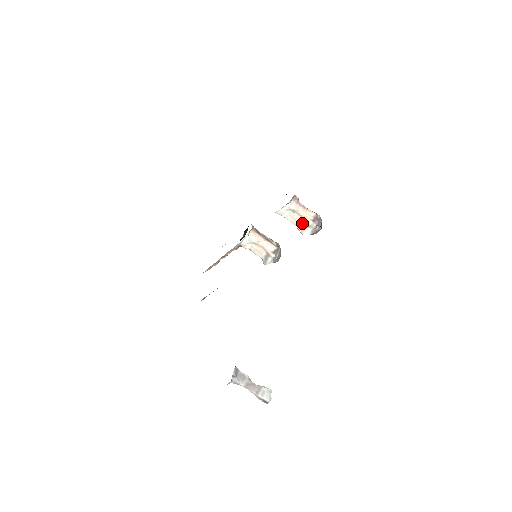
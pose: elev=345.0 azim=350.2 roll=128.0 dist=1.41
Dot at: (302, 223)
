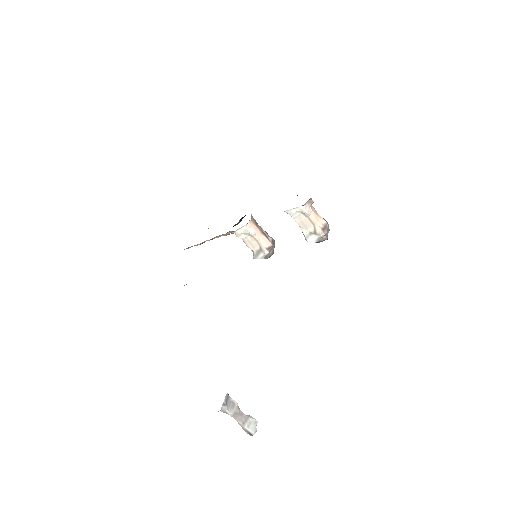
Dot at: (310, 228)
